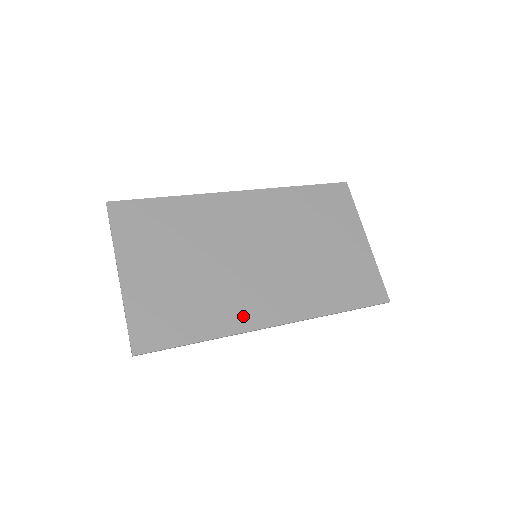
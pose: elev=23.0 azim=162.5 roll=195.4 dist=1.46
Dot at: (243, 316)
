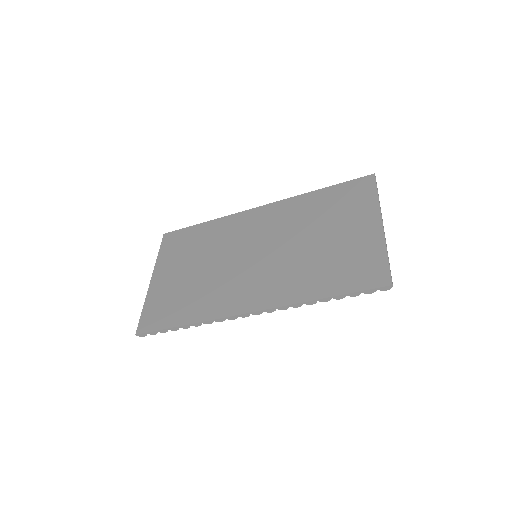
Dot at: (223, 305)
